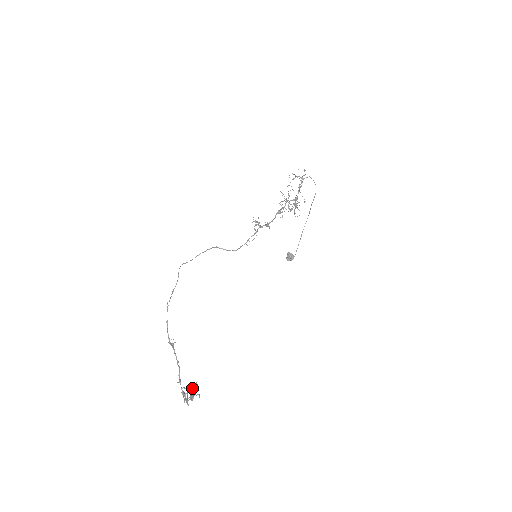
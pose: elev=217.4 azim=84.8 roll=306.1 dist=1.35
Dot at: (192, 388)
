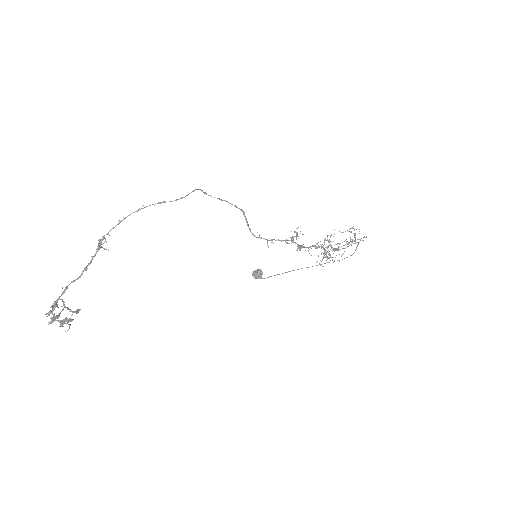
Dot at: (71, 310)
